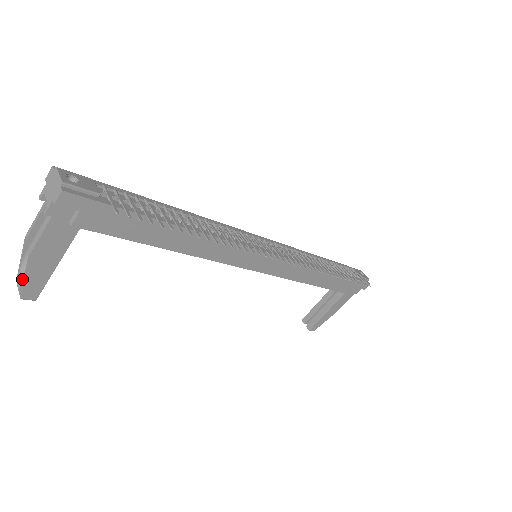
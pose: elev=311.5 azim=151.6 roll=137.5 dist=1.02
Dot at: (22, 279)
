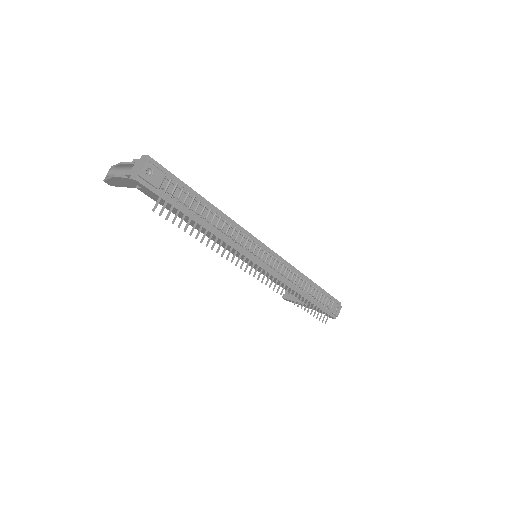
Dot at: (111, 172)
